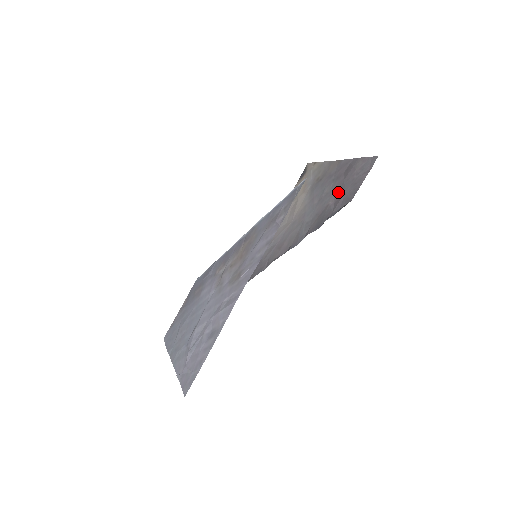
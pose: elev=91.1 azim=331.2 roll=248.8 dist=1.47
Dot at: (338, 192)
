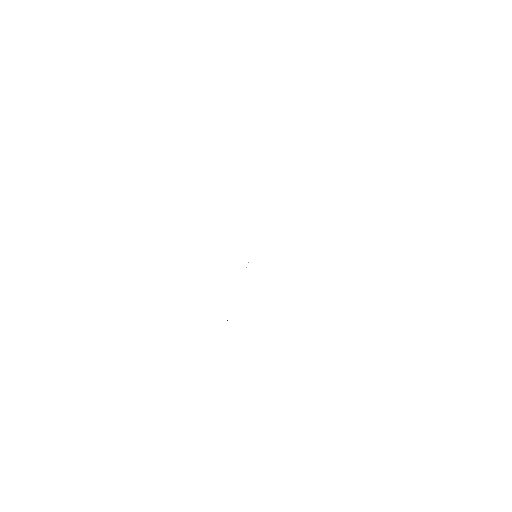
Dot at: occluded
